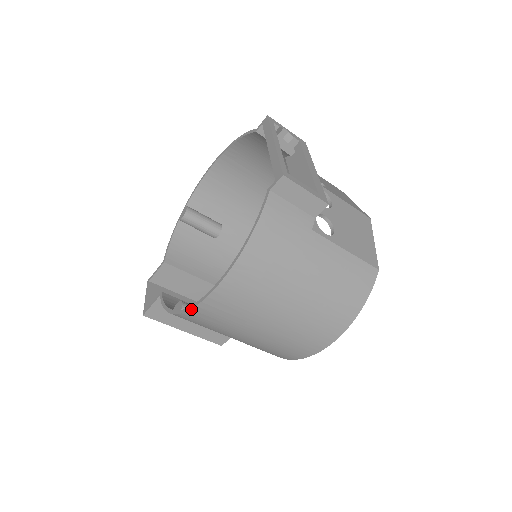
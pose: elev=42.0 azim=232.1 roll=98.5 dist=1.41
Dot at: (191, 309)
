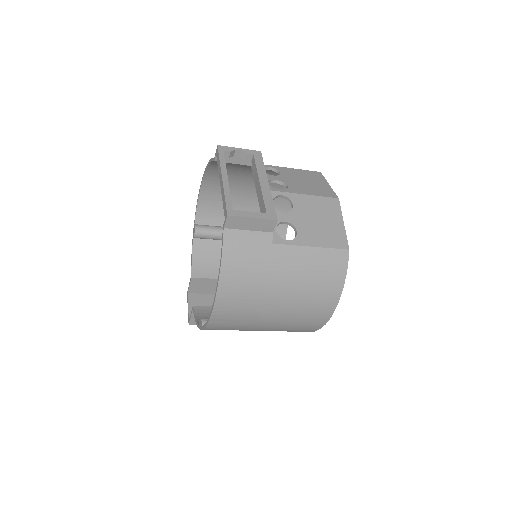
Dot at: (205, 327)
